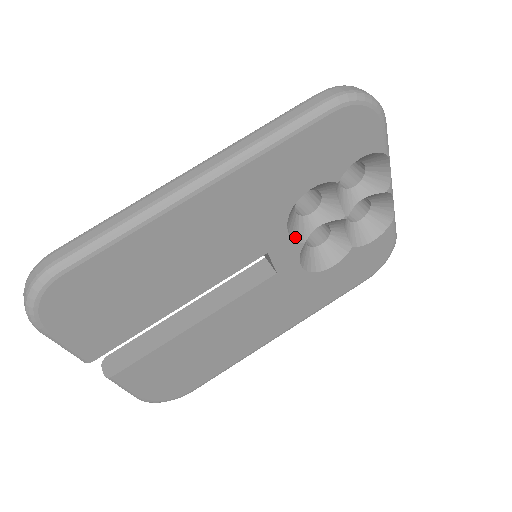
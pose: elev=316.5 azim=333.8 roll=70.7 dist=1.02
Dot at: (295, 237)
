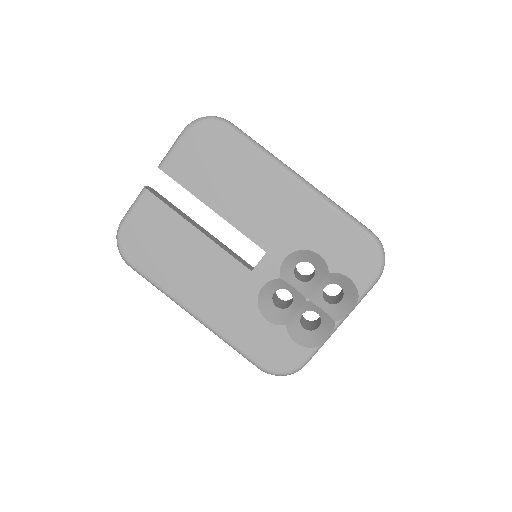
Dot at: (282, 268)
